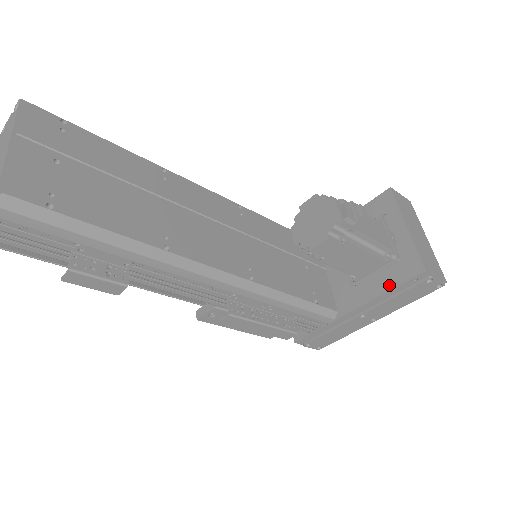
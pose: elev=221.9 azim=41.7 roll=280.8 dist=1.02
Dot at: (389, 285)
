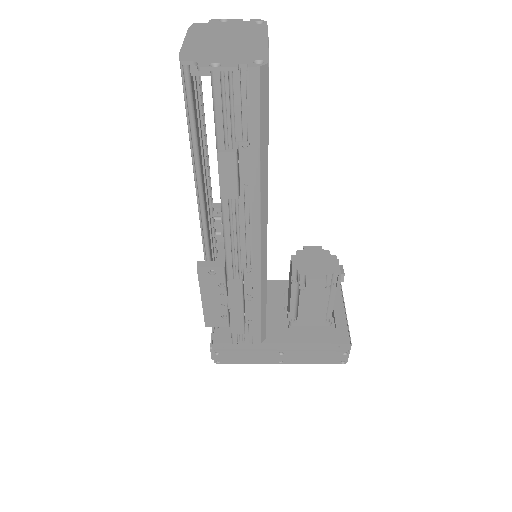
Dot at: (319, 340)
